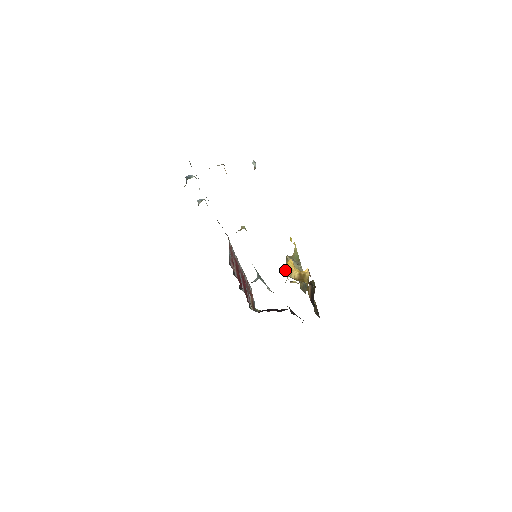
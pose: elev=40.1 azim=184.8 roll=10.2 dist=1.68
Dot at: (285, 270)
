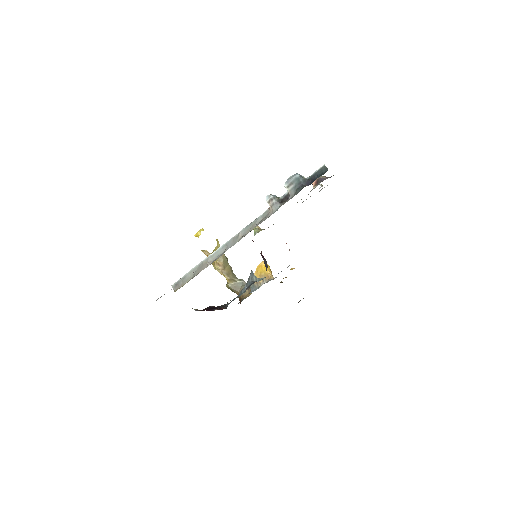
Dot at: (268, 271)
